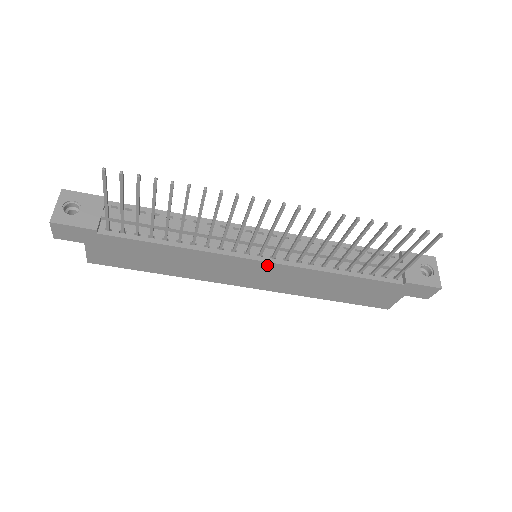
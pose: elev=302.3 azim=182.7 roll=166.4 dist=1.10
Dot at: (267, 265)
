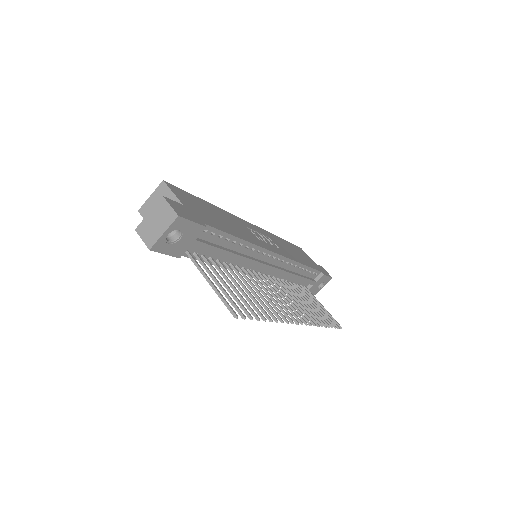
Dot at: occluded
